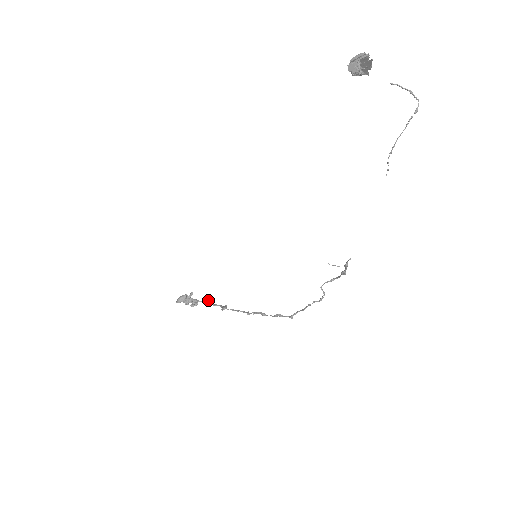
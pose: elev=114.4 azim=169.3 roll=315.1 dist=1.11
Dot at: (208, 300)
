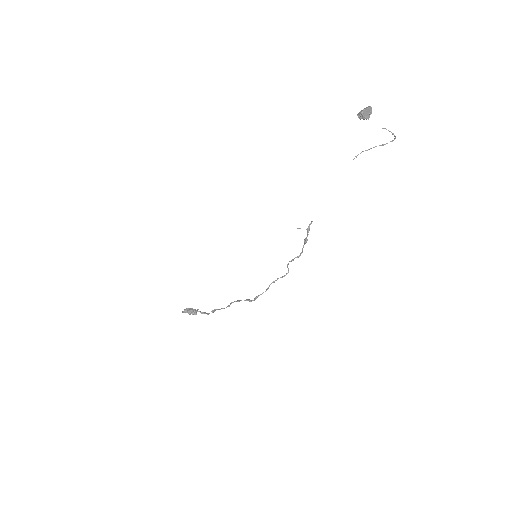
Dot at: occluded
